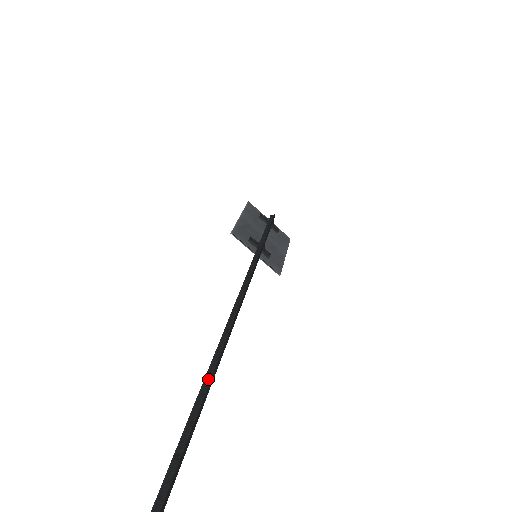
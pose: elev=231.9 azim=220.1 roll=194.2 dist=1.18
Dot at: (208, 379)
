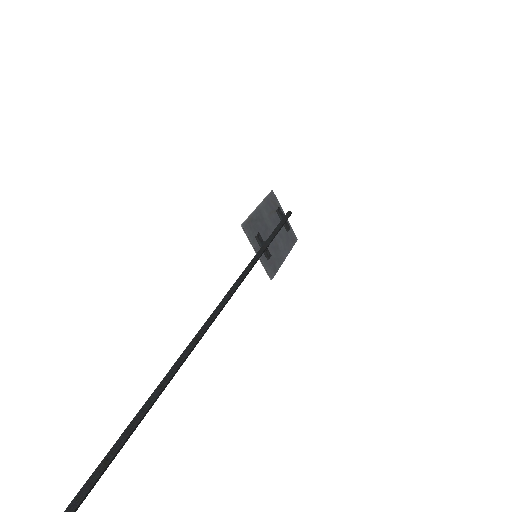
Dot at: (161, 387)
